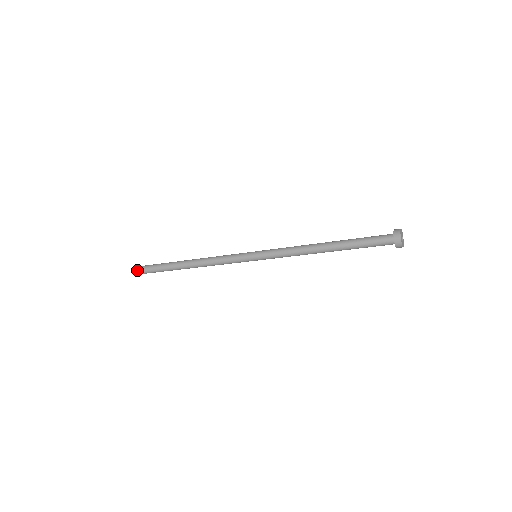
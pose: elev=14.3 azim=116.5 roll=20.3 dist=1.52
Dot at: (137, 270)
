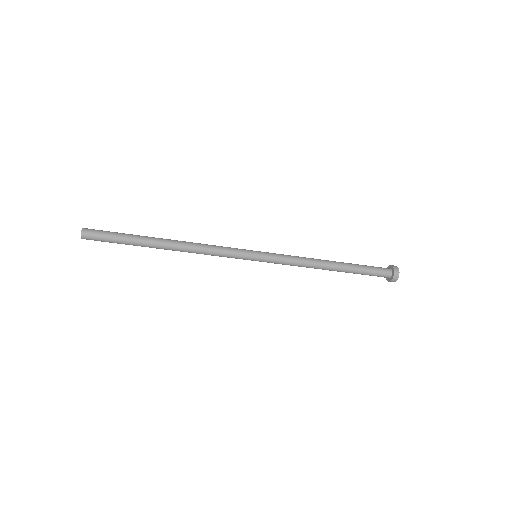
Dot at: (83, 230)
